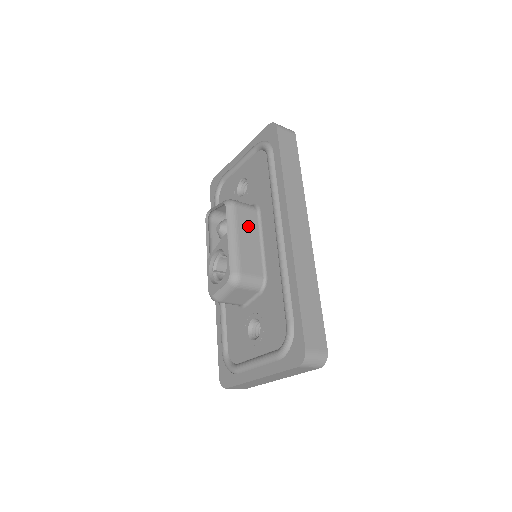
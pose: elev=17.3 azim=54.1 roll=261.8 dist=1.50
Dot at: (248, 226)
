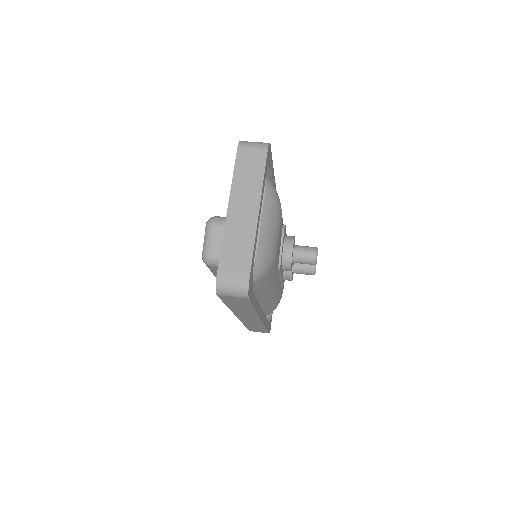
Dot at: occluded
